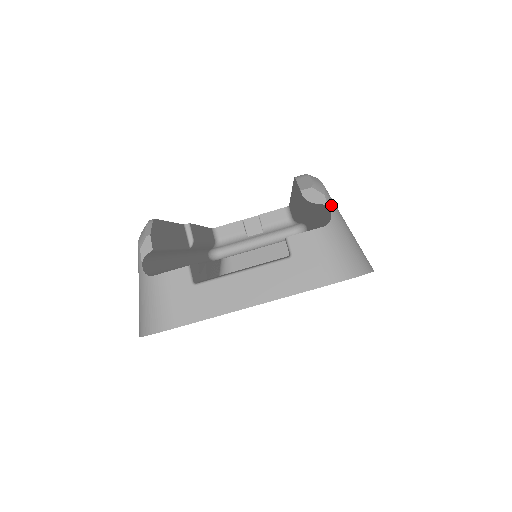
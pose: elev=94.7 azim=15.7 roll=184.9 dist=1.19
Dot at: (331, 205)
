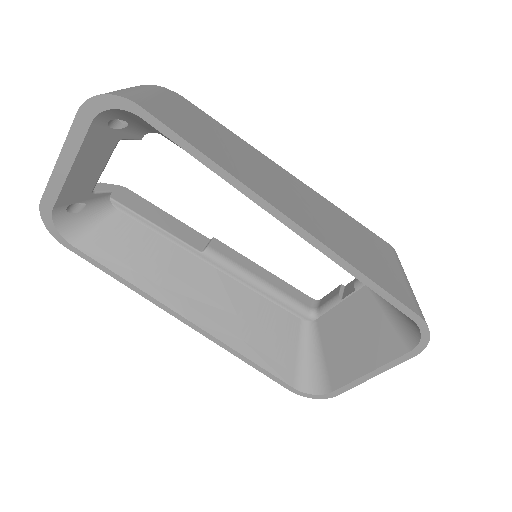
Dot at: (143, 86)
